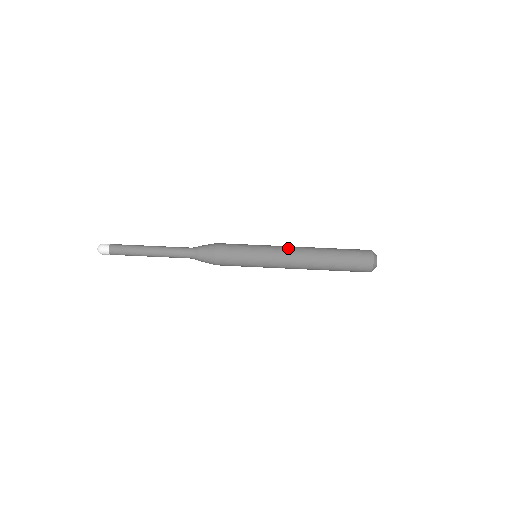
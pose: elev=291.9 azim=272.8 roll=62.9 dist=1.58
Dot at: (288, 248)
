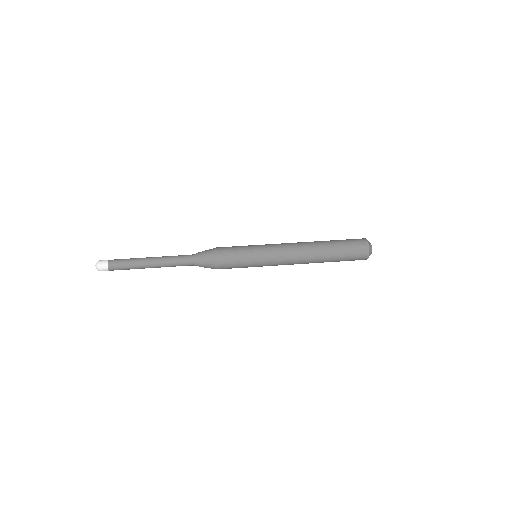
Dot at: (286, 243)
